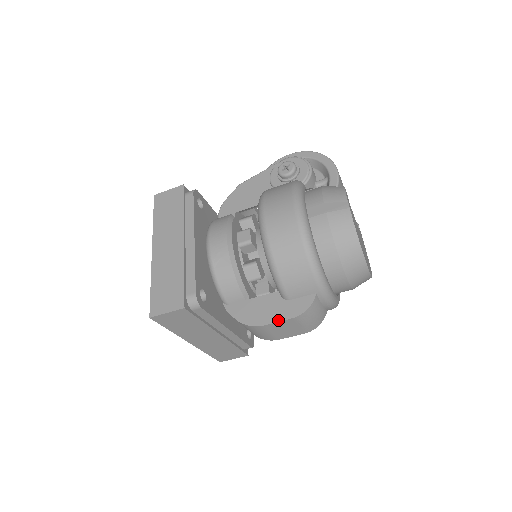
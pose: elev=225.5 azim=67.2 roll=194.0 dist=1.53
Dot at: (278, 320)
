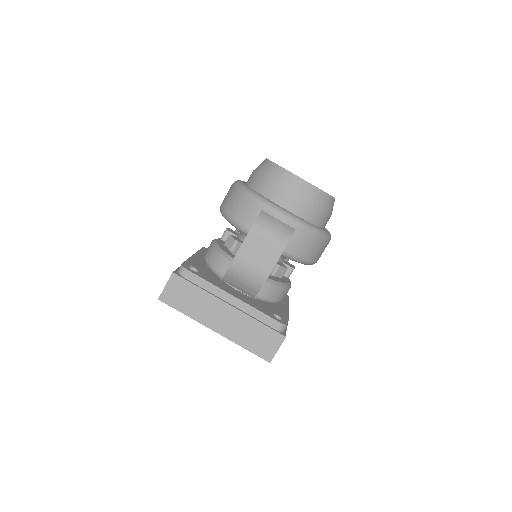
Dot at: (242, 243)
